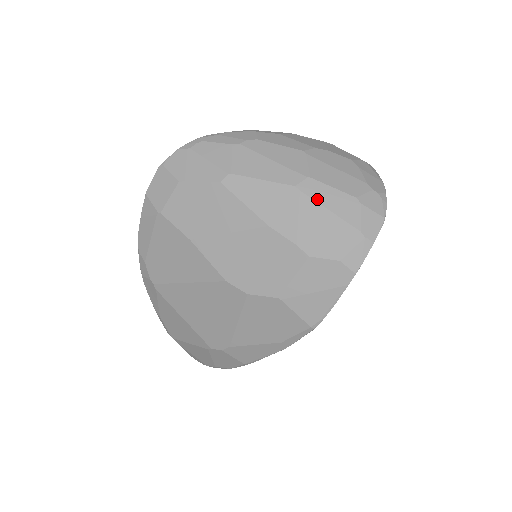
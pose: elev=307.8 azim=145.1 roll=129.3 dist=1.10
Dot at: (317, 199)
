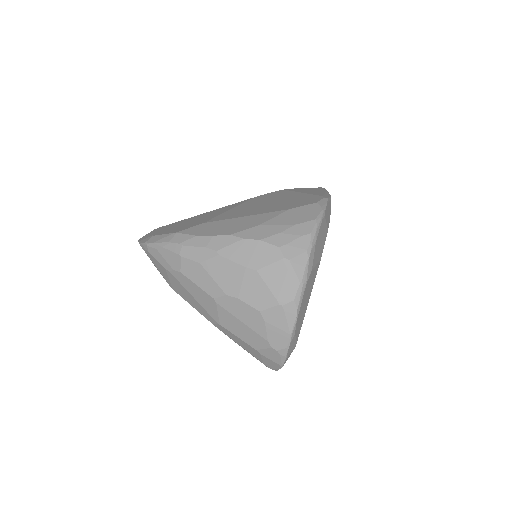
Dot at: (229, 337)
